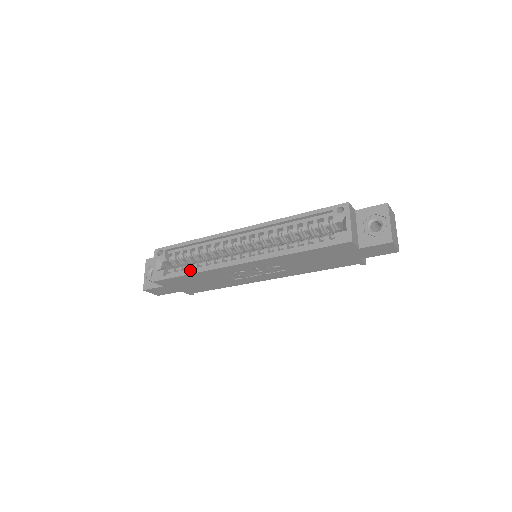
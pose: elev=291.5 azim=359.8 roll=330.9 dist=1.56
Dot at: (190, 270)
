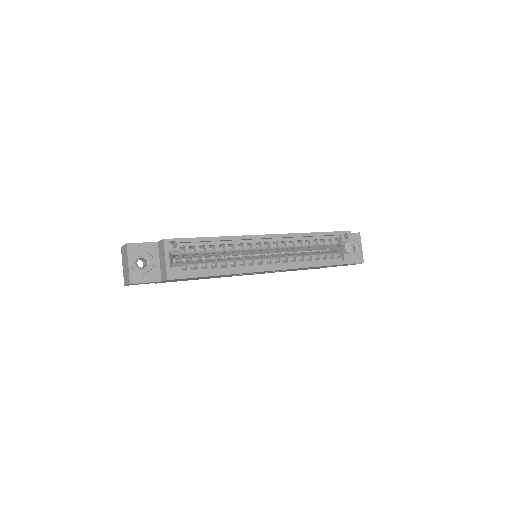
Dot at: (218, 271)
